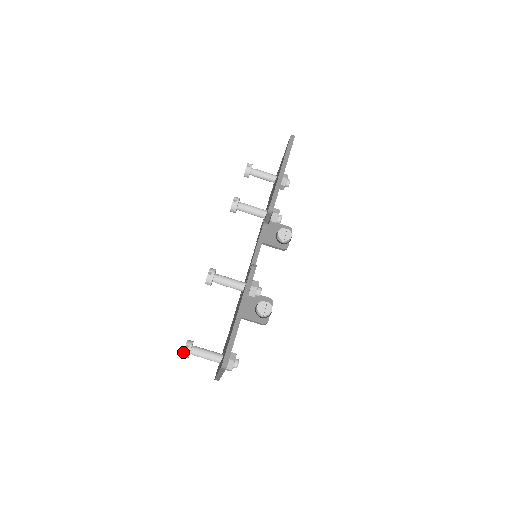
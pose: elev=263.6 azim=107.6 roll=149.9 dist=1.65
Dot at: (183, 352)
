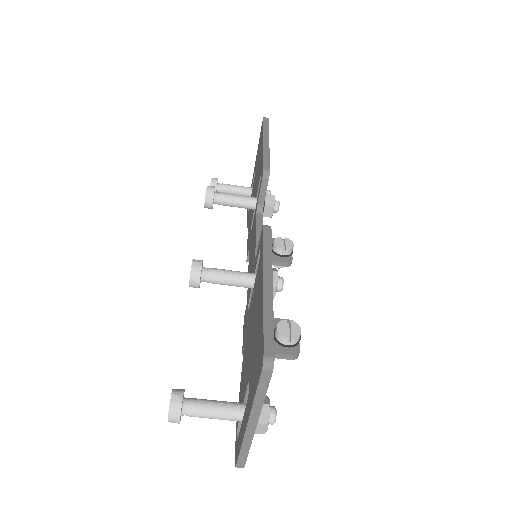
Dot at: occluded
